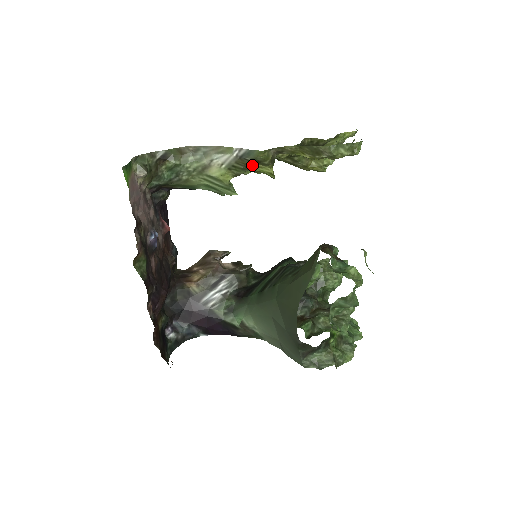
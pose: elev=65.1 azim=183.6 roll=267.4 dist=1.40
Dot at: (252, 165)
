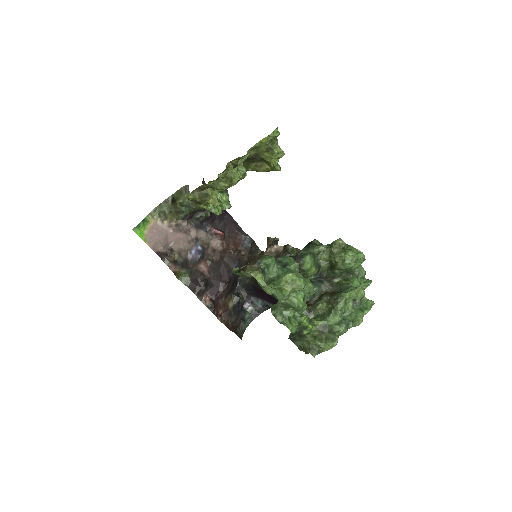
Dot at: (198, 201)
